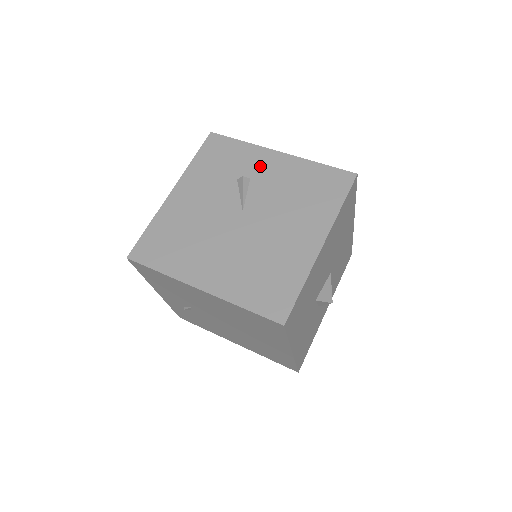
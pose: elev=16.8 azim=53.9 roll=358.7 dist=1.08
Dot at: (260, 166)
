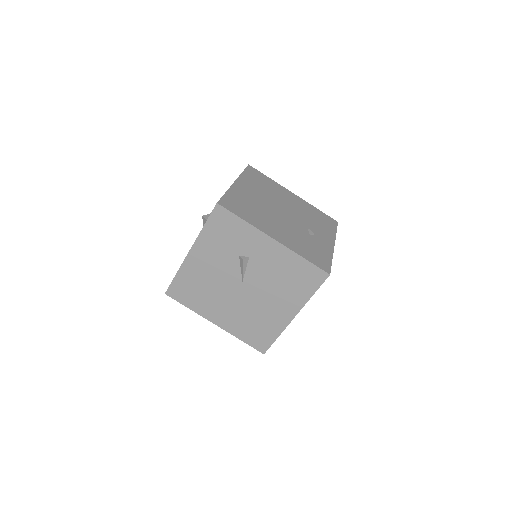
Dot at: (257, 249)
